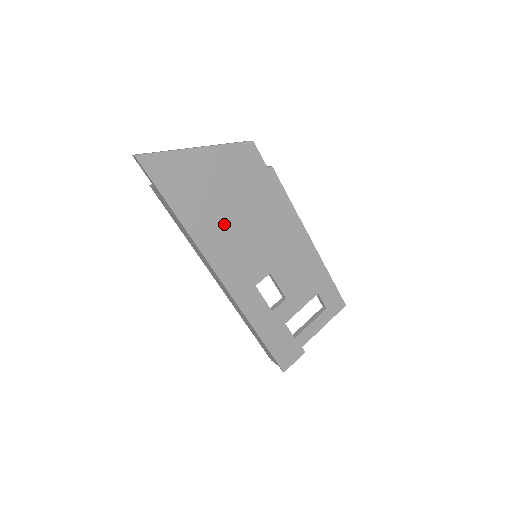
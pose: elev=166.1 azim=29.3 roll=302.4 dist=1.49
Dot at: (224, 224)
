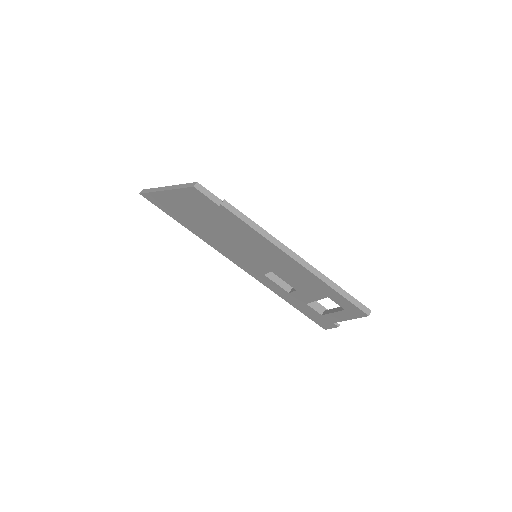
Dot at: (215, 235)
